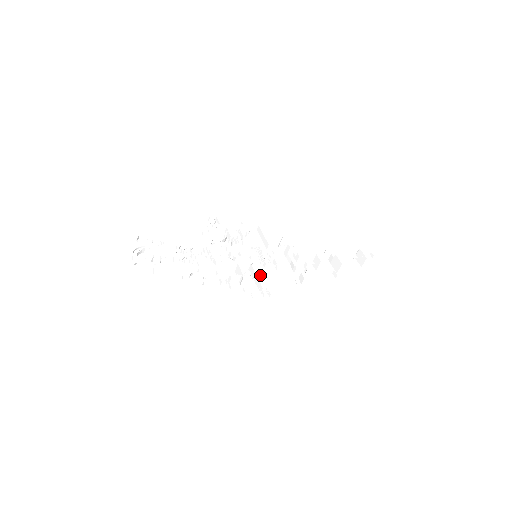
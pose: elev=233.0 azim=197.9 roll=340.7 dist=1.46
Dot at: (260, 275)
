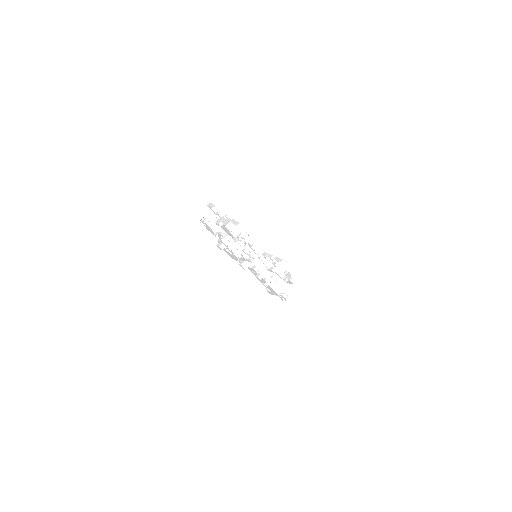
Dot at: occluded
